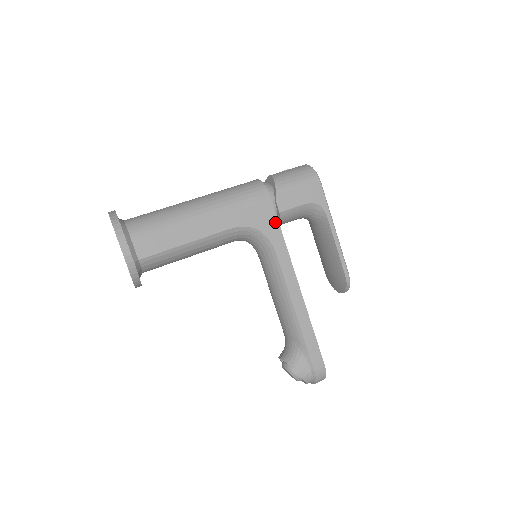
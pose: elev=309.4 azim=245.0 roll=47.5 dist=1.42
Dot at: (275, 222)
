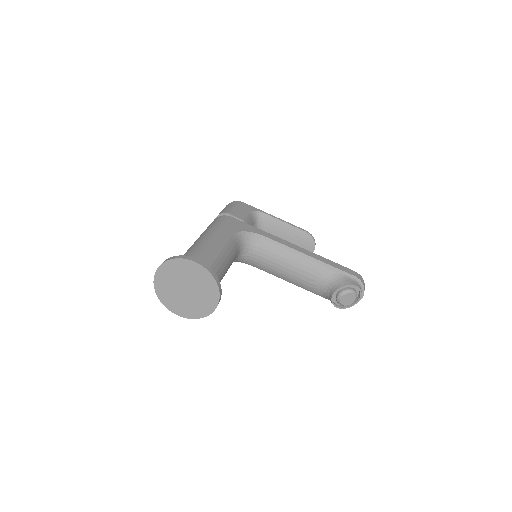
Dot at: (247, 225)
